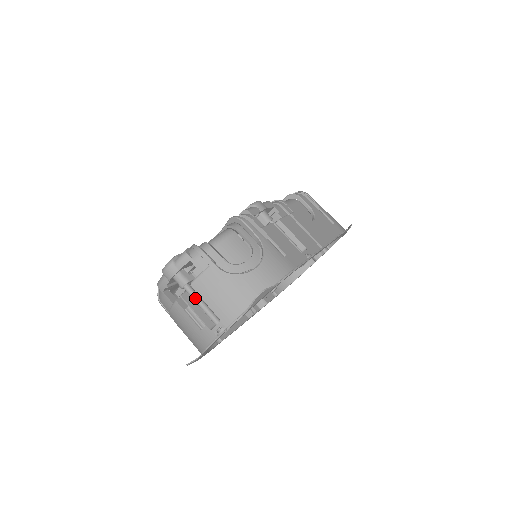
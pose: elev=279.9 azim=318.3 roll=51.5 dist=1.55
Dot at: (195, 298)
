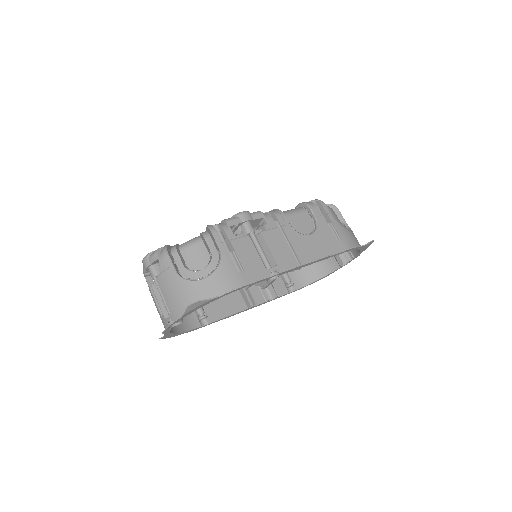
Dot at: (159, 290)
